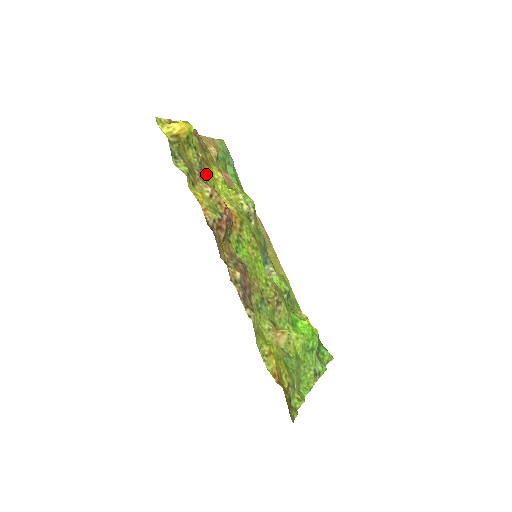
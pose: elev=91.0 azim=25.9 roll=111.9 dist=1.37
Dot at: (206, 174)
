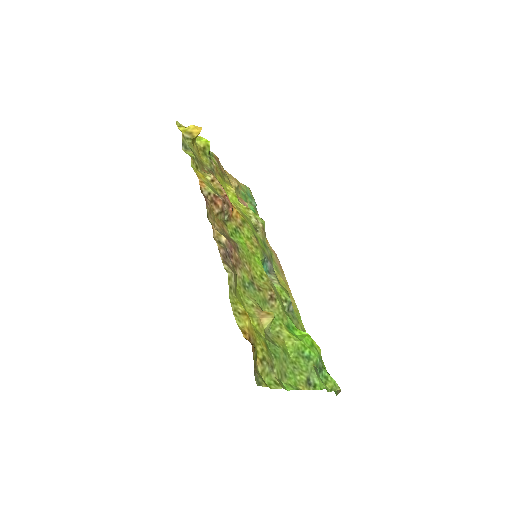
Dot at: (217, 179)
